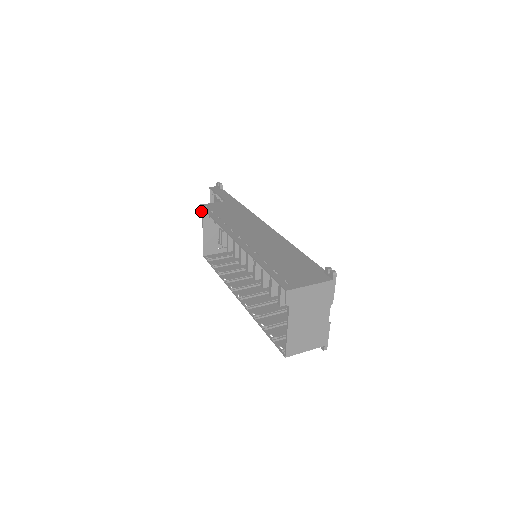
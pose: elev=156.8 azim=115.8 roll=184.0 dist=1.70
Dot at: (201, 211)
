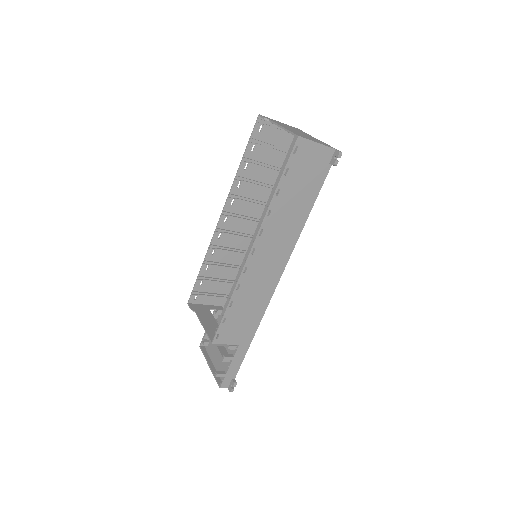
Dot at: (192, 307)
